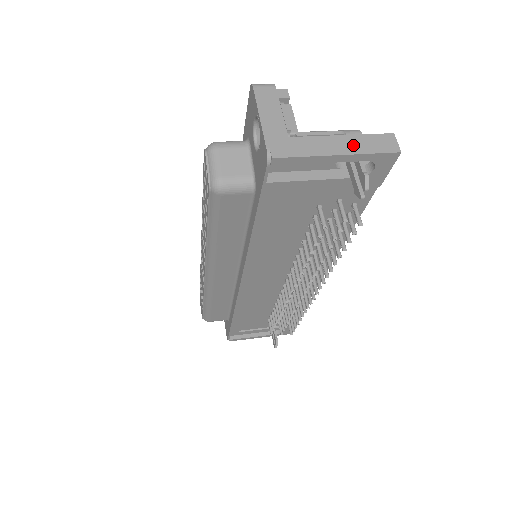
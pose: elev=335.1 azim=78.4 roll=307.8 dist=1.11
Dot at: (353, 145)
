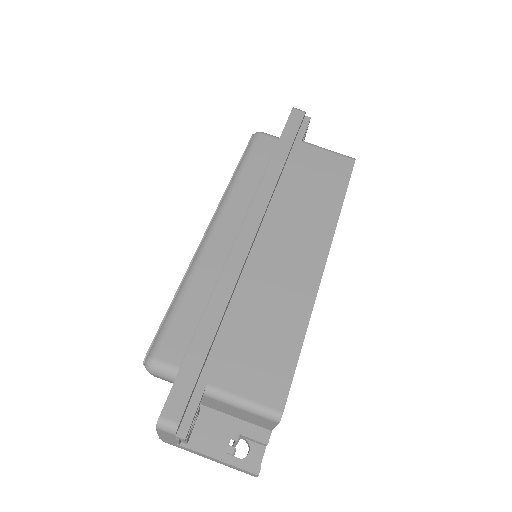
Dot at: (222, 463)
